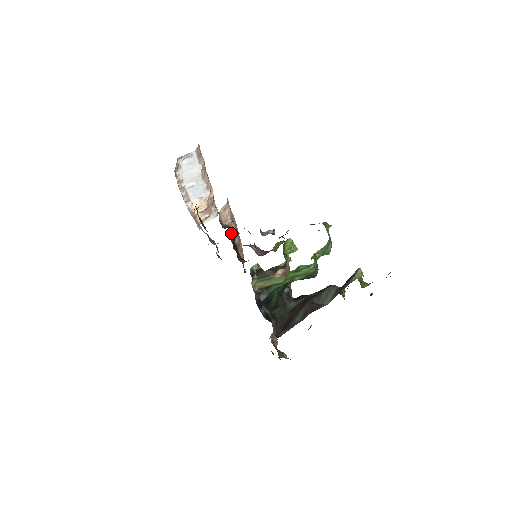
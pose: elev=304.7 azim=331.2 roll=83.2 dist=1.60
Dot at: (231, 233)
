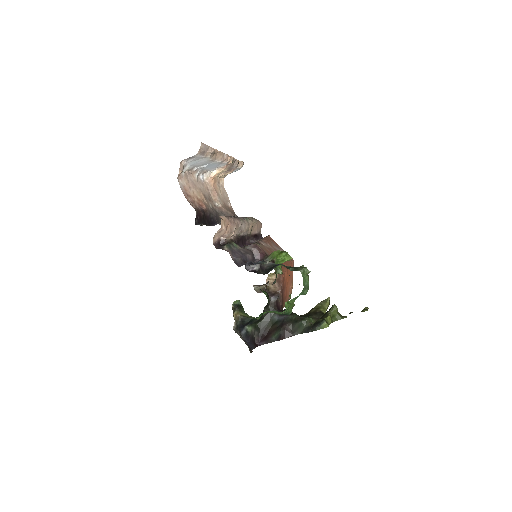
Dot at: (233, 235)
